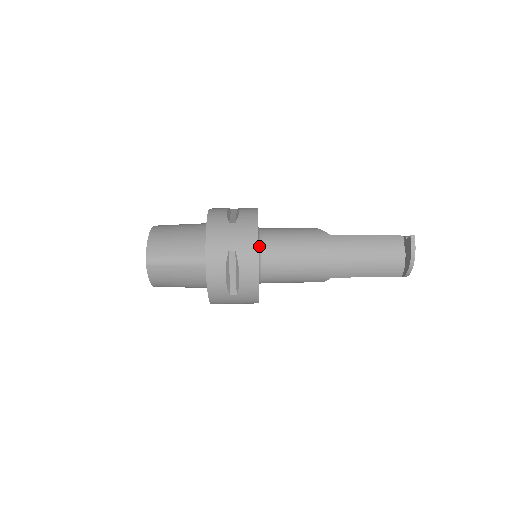
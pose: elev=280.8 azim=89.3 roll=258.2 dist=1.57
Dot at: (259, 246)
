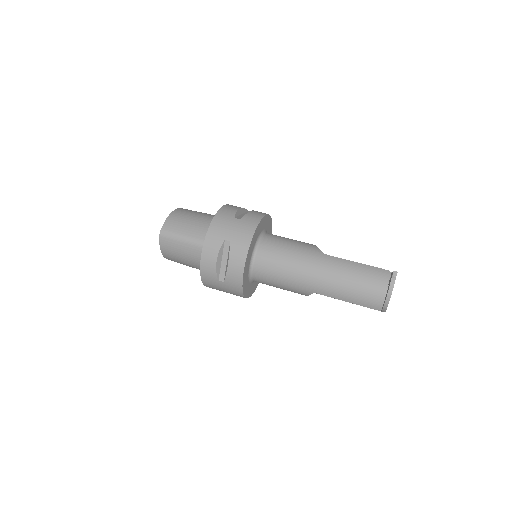
Dot at: (256, 245)
